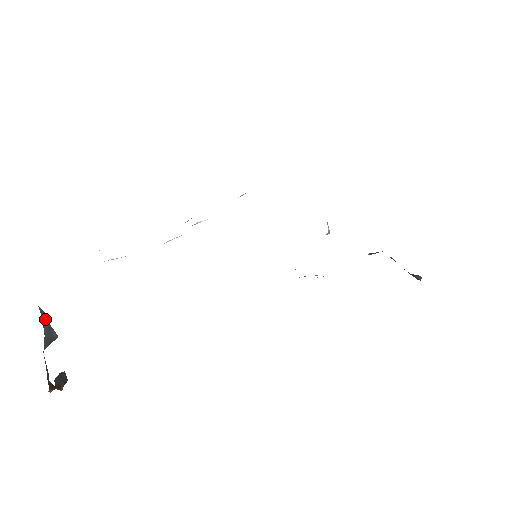
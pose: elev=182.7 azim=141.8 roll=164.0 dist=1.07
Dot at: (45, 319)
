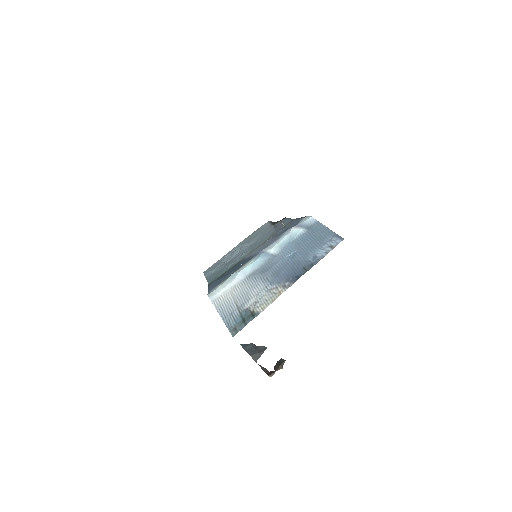
Dot at: (249, 347)
